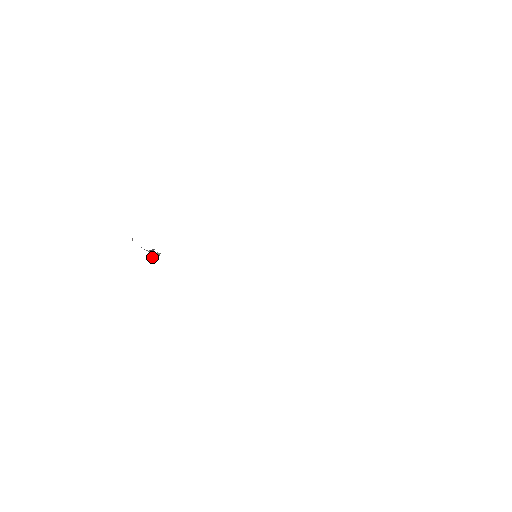
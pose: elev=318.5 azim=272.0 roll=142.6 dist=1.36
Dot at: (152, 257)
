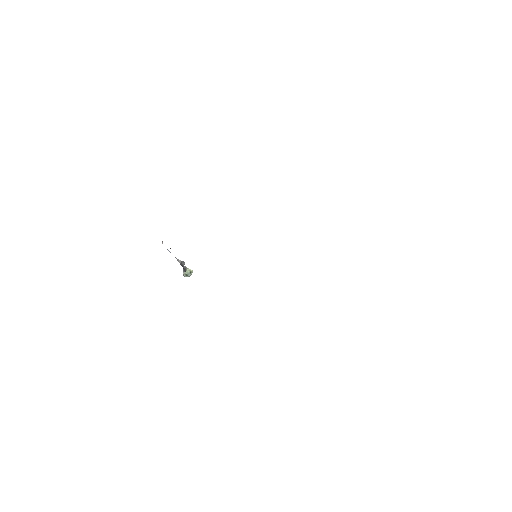
Dot at: (184, 271)
